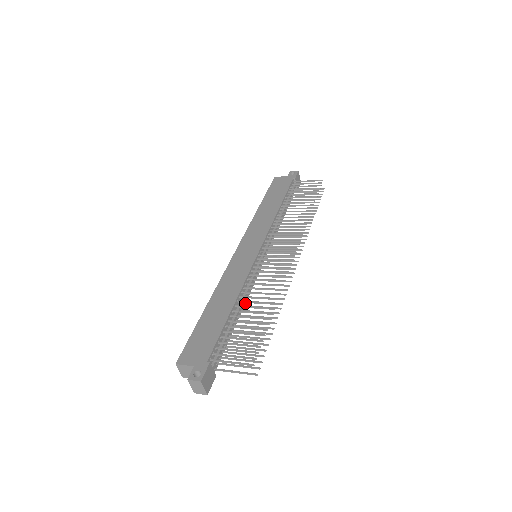
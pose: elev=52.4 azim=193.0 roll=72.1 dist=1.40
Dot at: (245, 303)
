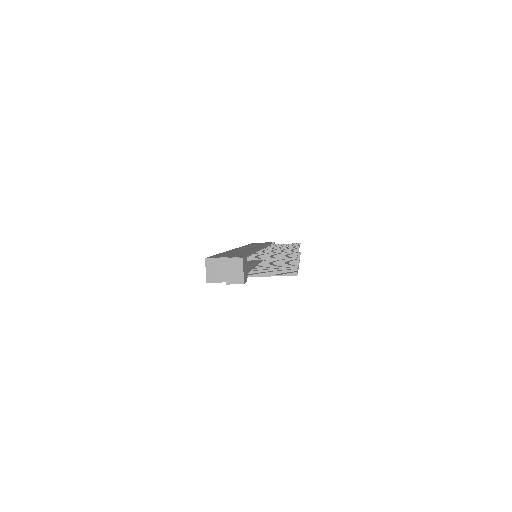
Dot at: occluded
